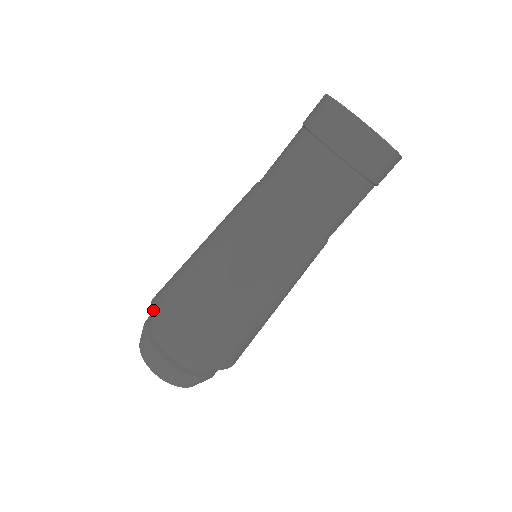
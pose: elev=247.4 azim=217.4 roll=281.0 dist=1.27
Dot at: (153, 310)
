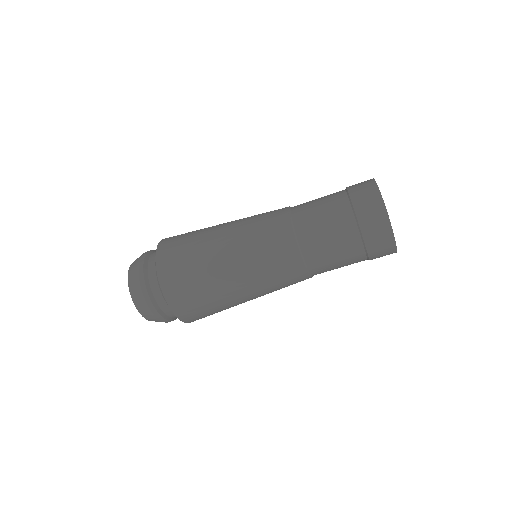
Dot at: (161, 244)
